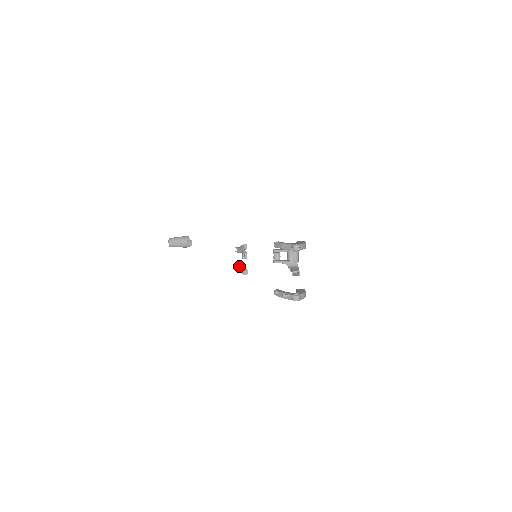
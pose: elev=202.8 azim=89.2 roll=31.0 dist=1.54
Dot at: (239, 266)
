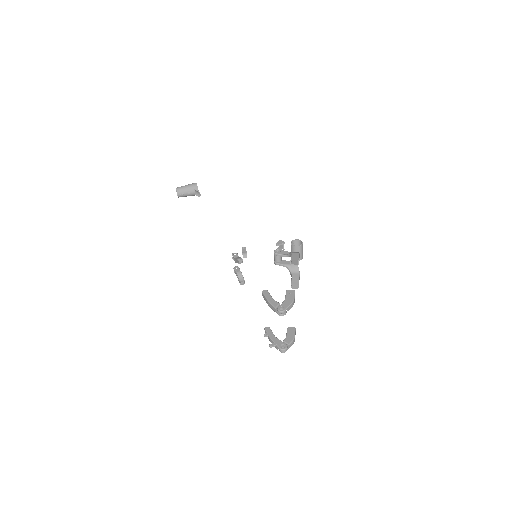
Dot at: (236, 274)
